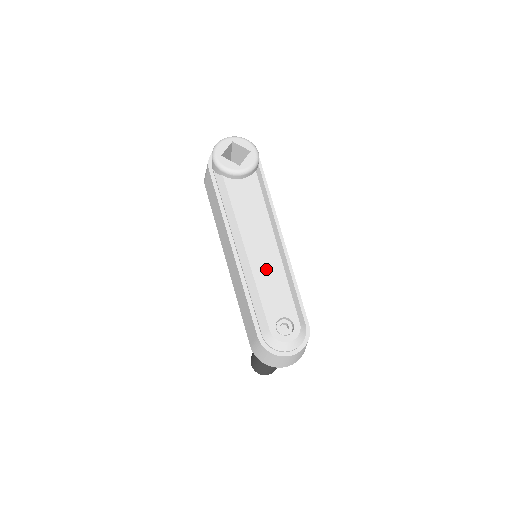
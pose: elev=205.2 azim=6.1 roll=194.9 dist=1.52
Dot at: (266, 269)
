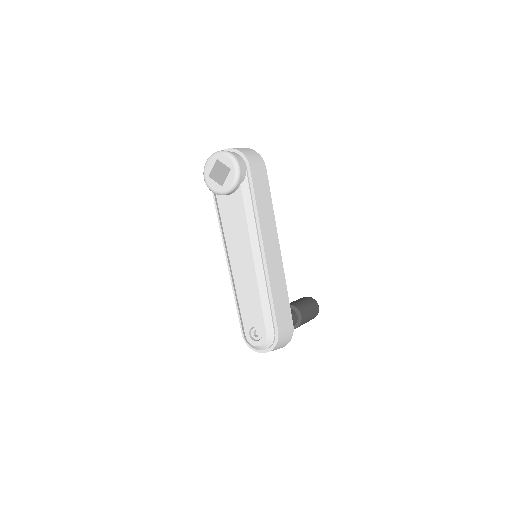
Dot at: (245, 285)
